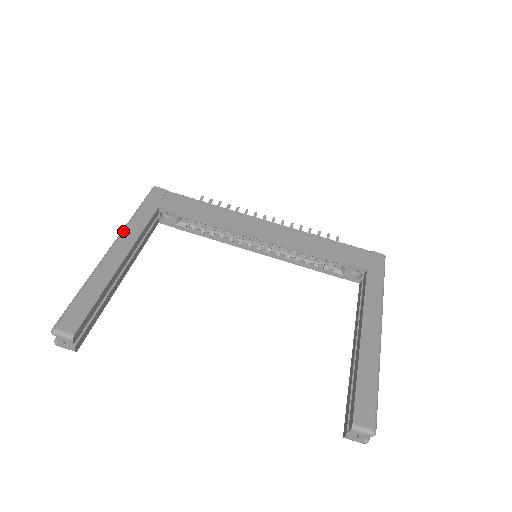
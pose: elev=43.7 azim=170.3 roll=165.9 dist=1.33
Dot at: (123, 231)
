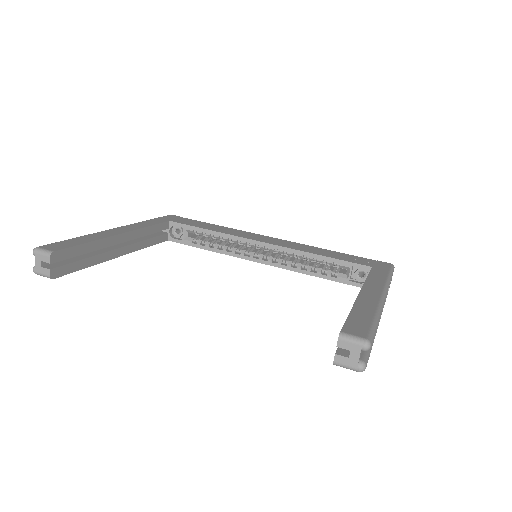
Dot at: (130, 224)
